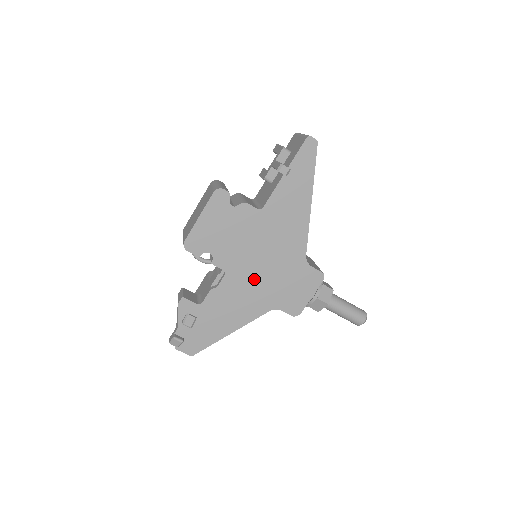
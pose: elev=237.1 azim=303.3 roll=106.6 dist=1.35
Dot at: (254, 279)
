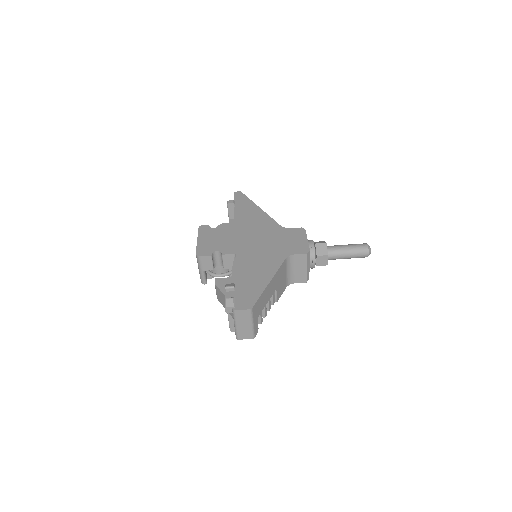
Dot at: (258, 249)
